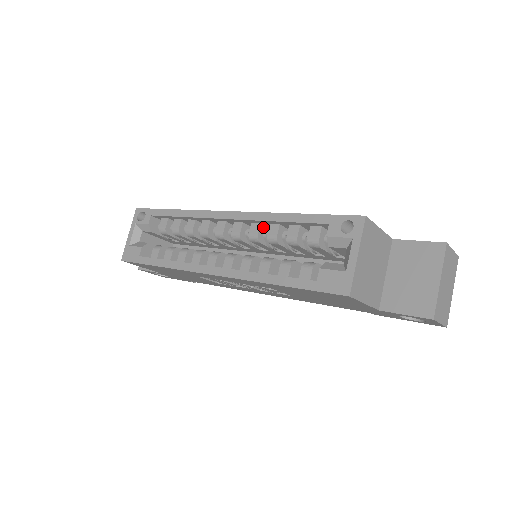
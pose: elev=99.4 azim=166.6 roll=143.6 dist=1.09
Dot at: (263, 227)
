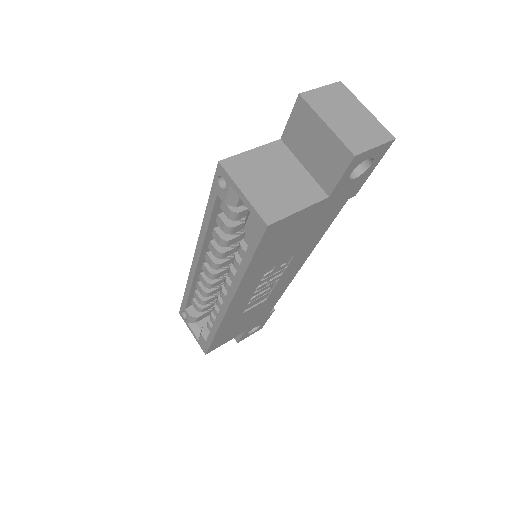
Dot at: (215, 241)
